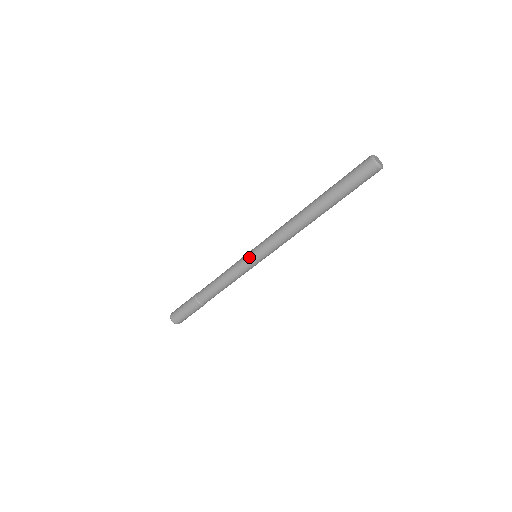
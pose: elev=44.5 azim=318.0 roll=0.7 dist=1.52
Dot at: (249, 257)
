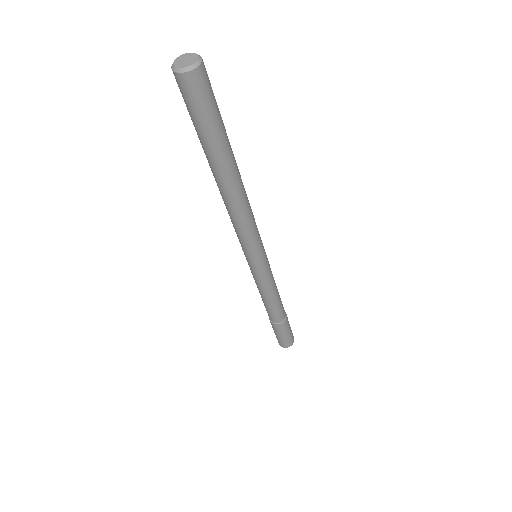
Dot at: (256, 267)
